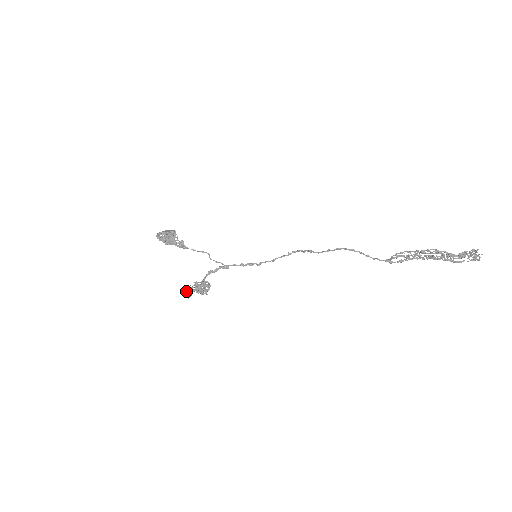
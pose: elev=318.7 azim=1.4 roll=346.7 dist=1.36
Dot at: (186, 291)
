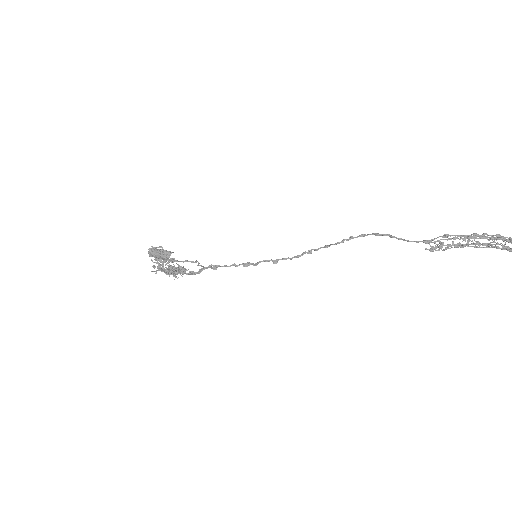
Dot at: (153, 265)
